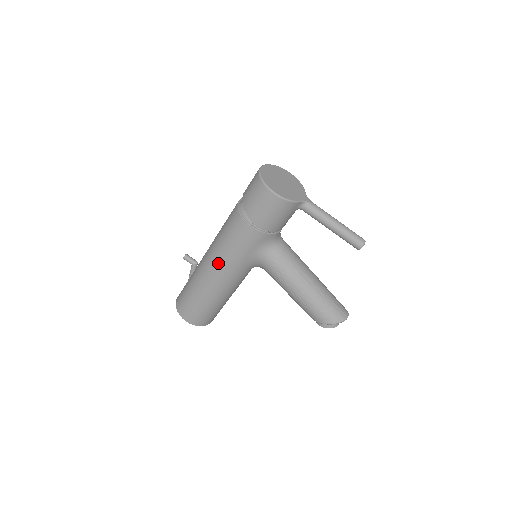
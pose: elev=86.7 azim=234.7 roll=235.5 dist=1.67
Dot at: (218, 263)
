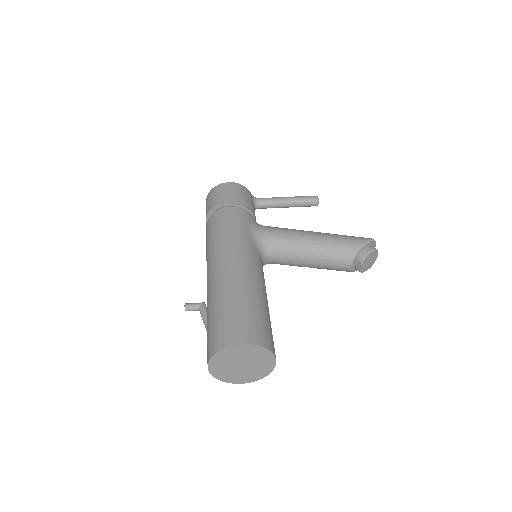
Dot at: (226, 250)
